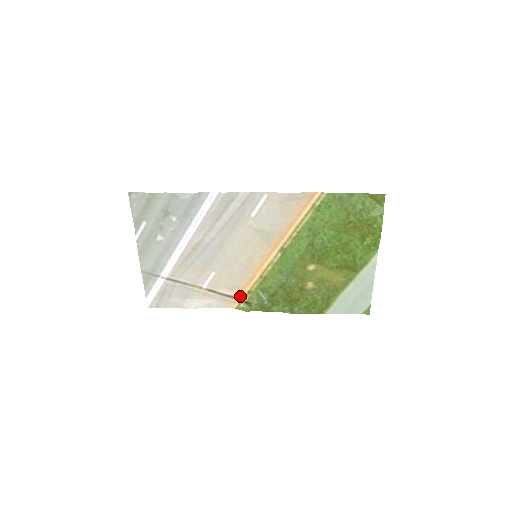
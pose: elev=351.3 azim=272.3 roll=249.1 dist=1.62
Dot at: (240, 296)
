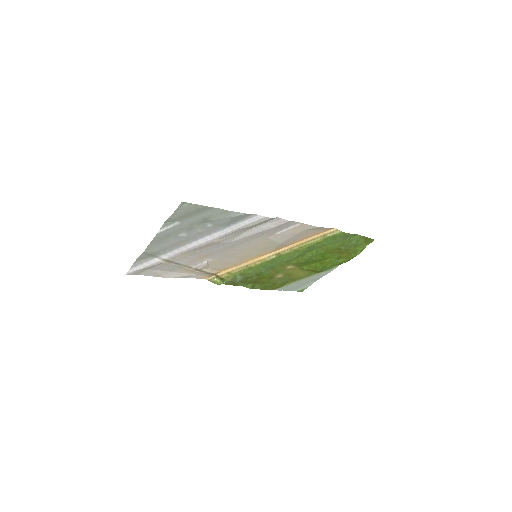
Dot at: (218, 273)
